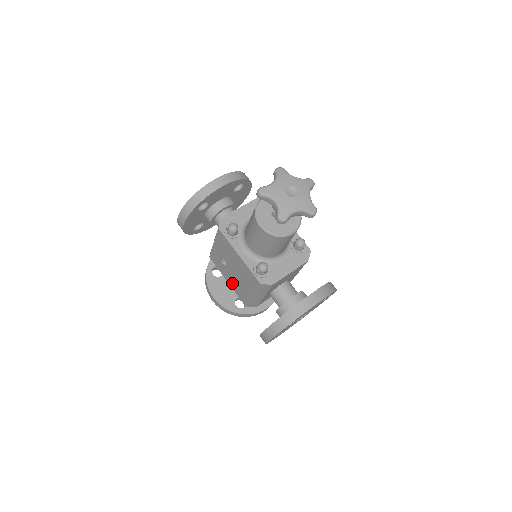
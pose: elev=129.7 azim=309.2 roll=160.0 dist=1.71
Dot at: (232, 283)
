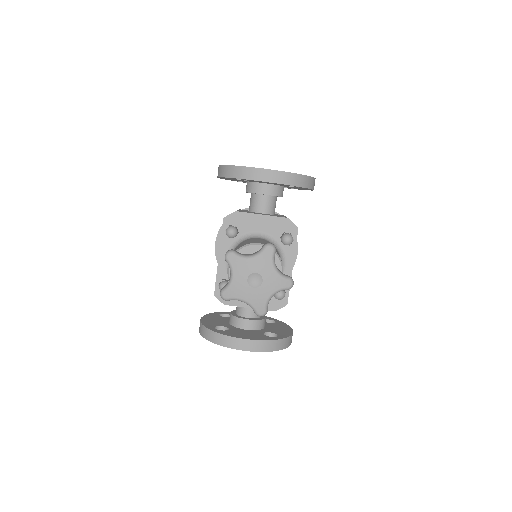
Dot at: occluded
